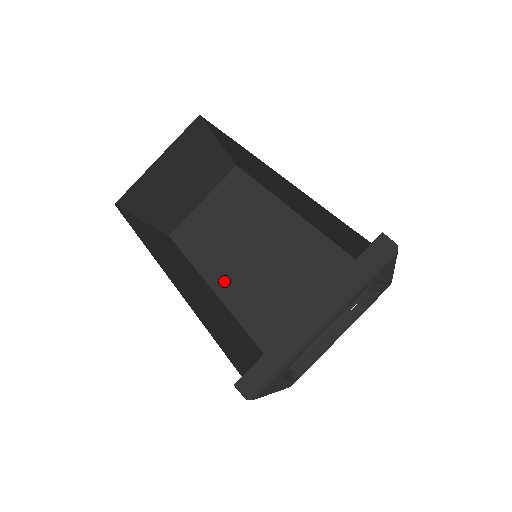
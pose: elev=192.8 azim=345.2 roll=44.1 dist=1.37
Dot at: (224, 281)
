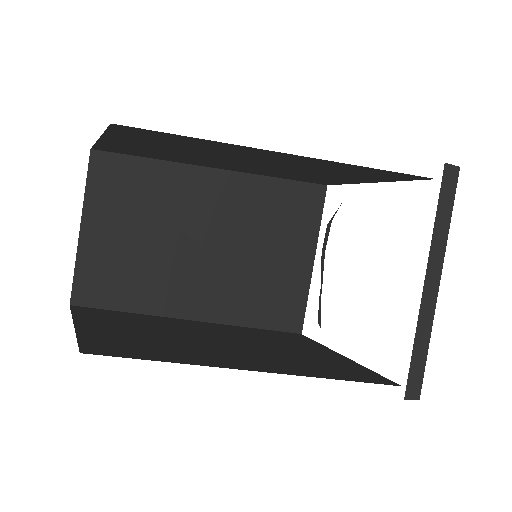
Dot at: (185, 300)
